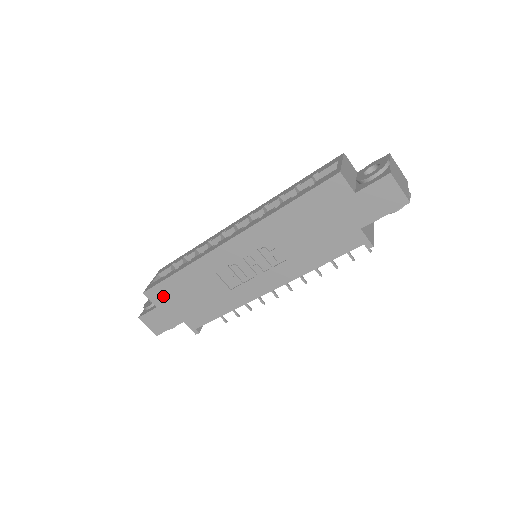
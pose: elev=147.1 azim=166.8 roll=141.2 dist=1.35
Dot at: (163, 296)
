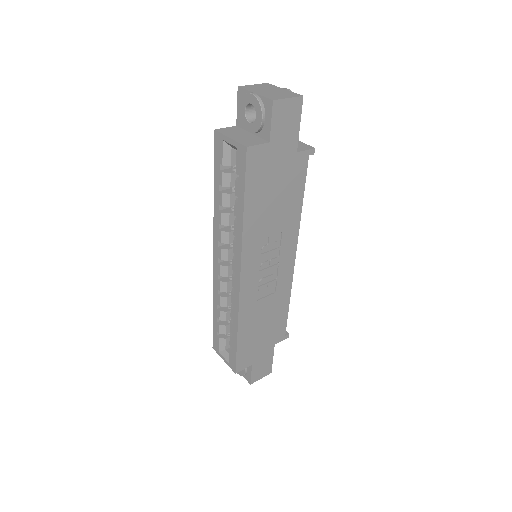
Dot at: (247, 356)
